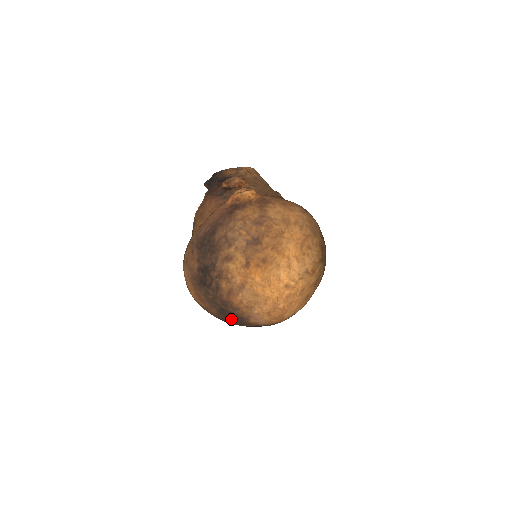
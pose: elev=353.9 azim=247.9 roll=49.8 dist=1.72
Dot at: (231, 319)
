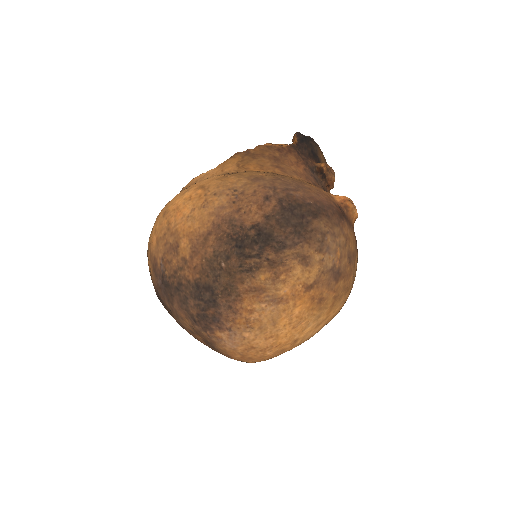
Dot at: (196, 304)
